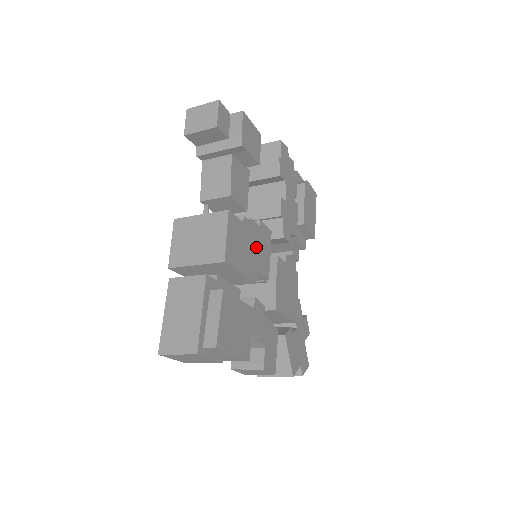
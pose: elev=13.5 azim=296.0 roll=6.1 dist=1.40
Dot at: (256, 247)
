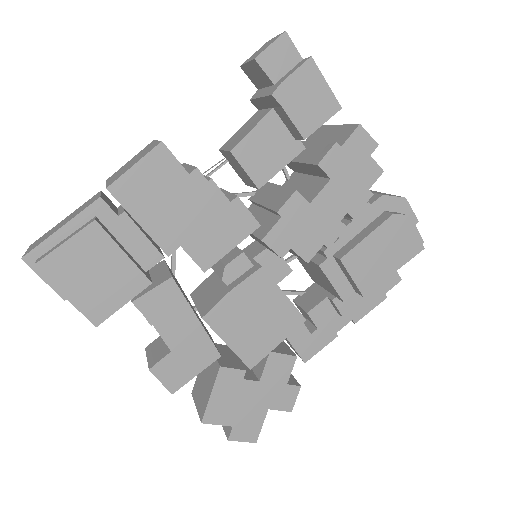
Dot at: (201, 219)
